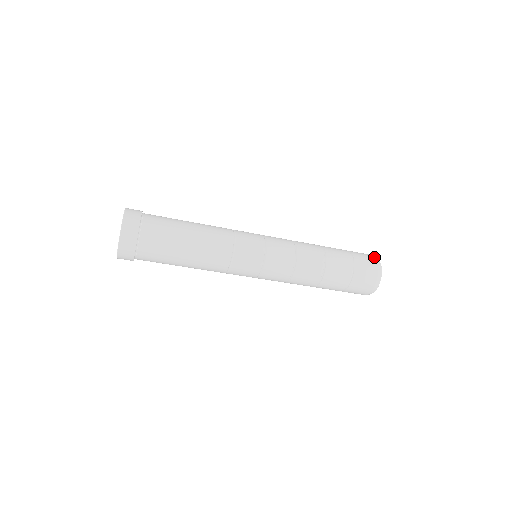
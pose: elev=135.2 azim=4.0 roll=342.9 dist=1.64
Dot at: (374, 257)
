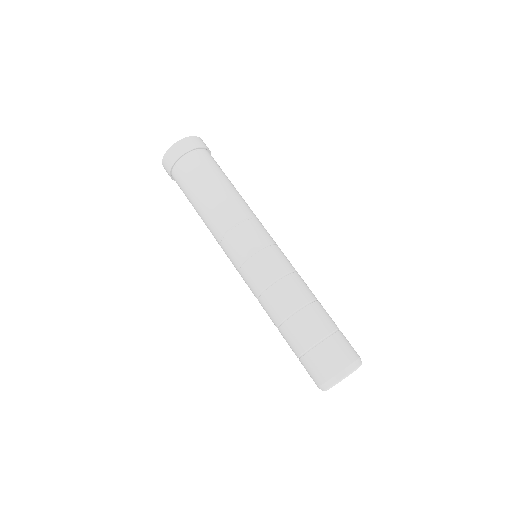
Dot at: (342, 368)
